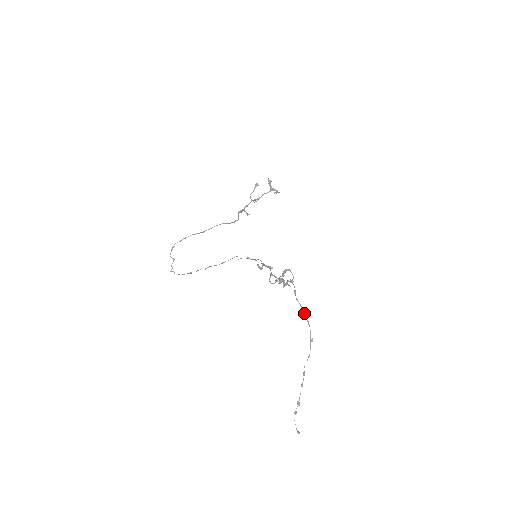
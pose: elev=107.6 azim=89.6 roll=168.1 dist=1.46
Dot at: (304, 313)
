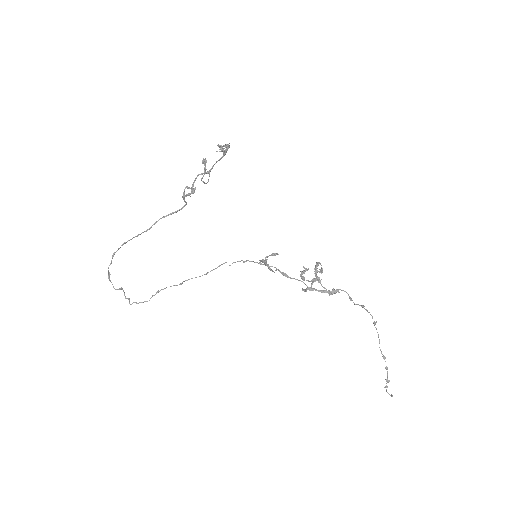
Dot at: occluded
